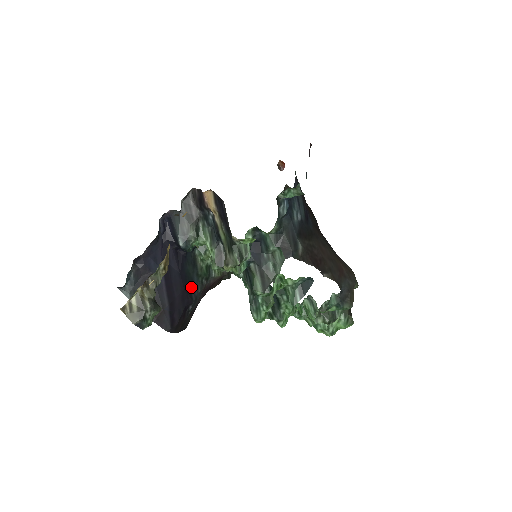
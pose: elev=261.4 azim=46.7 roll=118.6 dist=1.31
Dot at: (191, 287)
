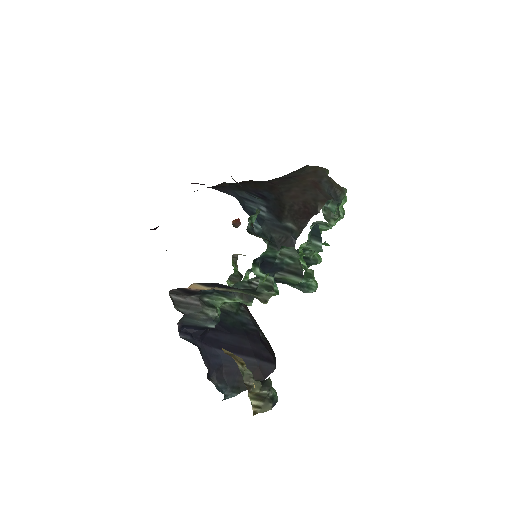
Dot at: (245, 326)
